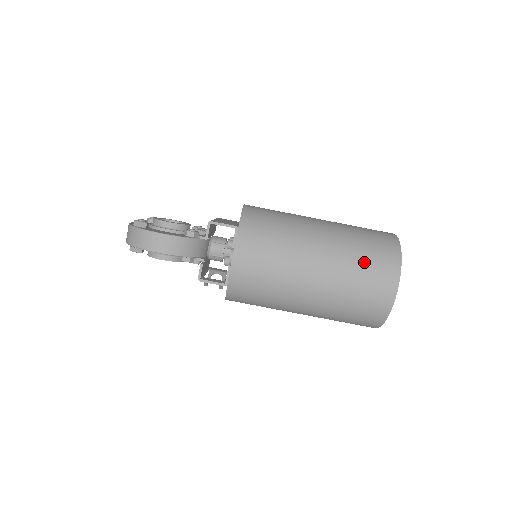
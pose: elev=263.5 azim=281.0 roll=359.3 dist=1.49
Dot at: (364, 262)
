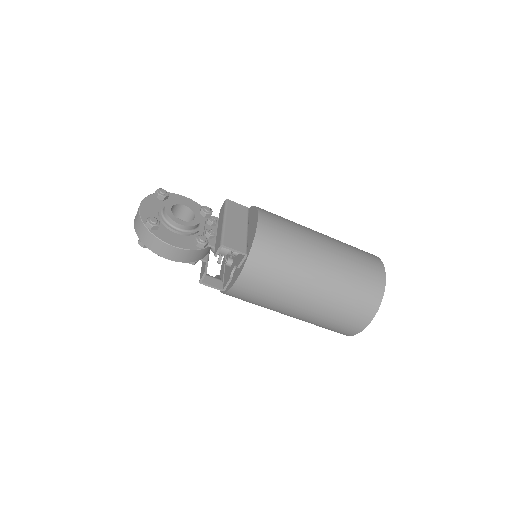
Dot at: (348, 305)
